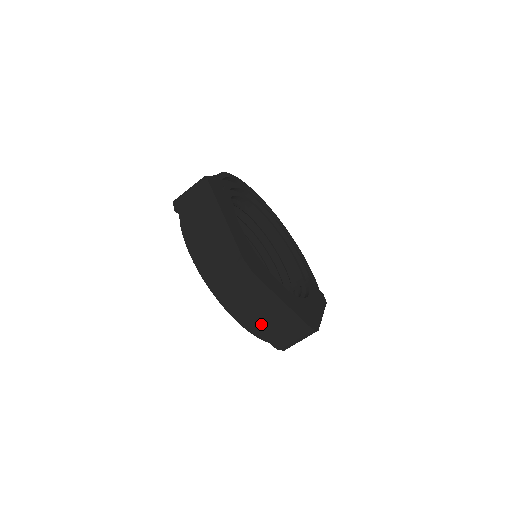
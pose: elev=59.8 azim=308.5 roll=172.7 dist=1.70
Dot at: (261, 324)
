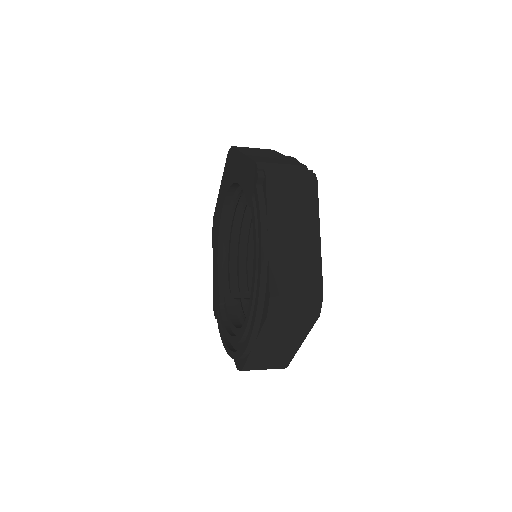
Dot at: (263, 350)
